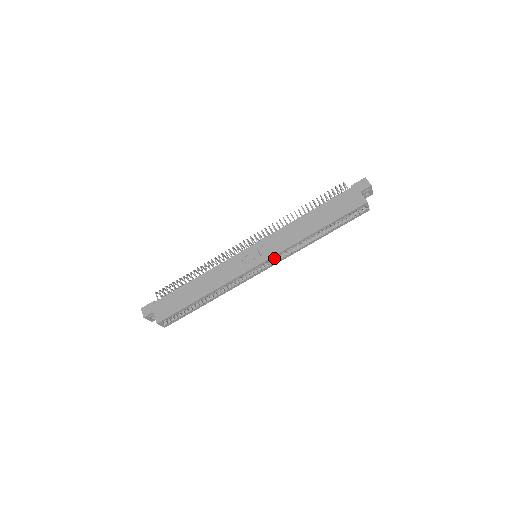
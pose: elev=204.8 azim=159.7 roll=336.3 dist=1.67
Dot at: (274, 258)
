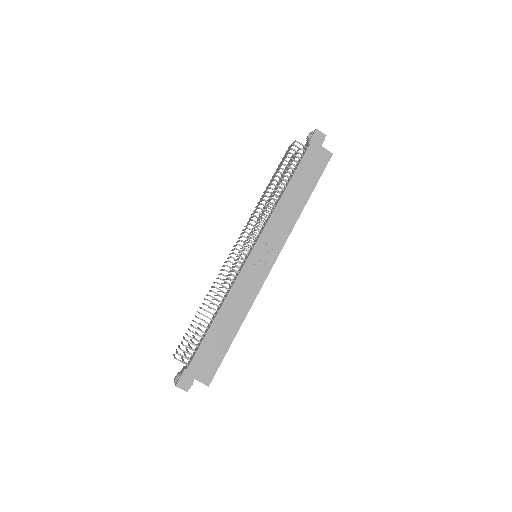
Dot at: occluded
